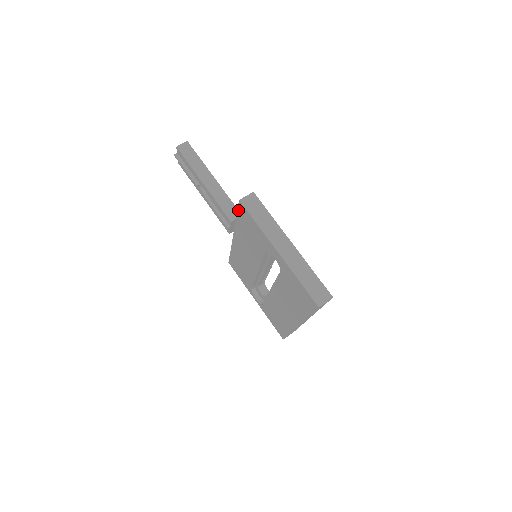
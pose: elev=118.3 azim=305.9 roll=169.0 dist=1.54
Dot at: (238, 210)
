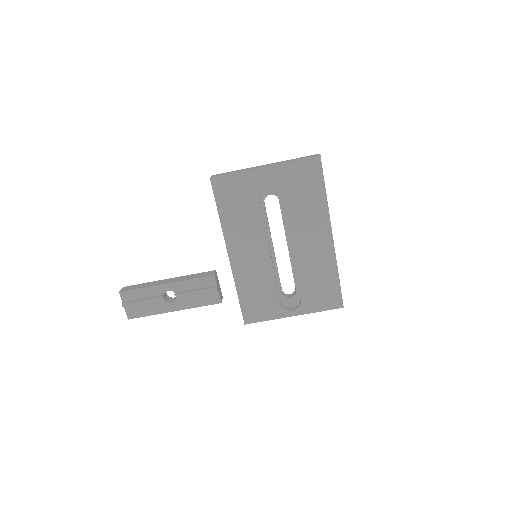
Dot at: (215, 195)
